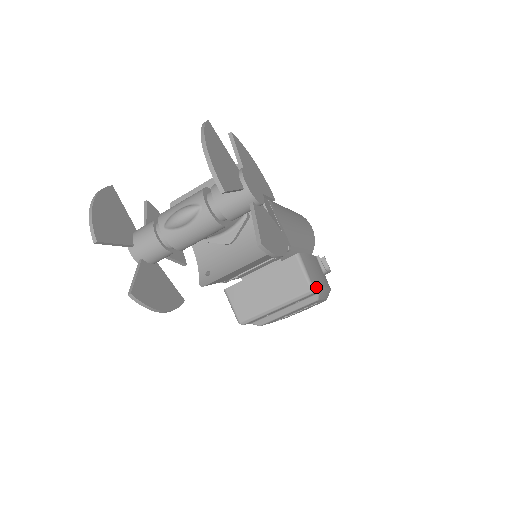
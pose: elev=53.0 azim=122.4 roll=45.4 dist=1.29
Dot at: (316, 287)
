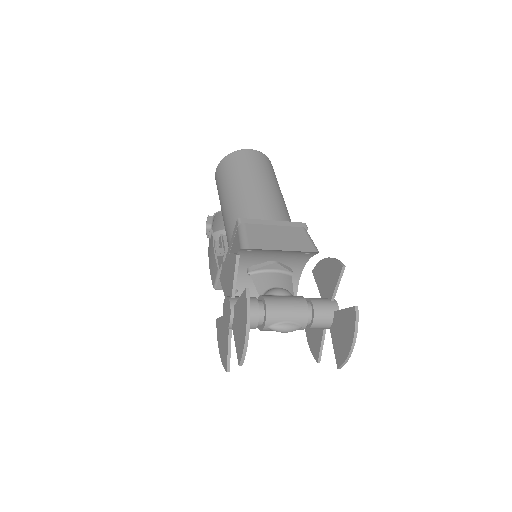
Dot at: occluded
